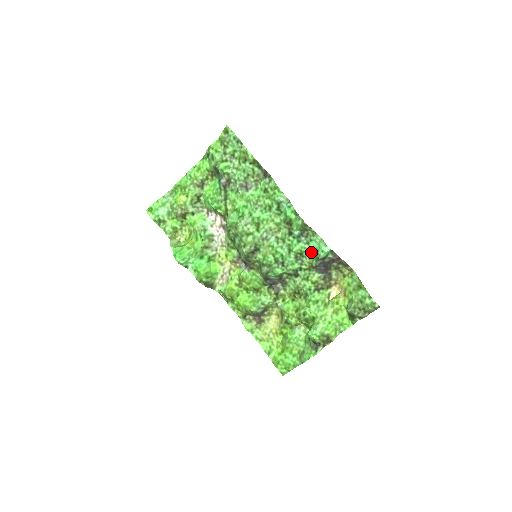
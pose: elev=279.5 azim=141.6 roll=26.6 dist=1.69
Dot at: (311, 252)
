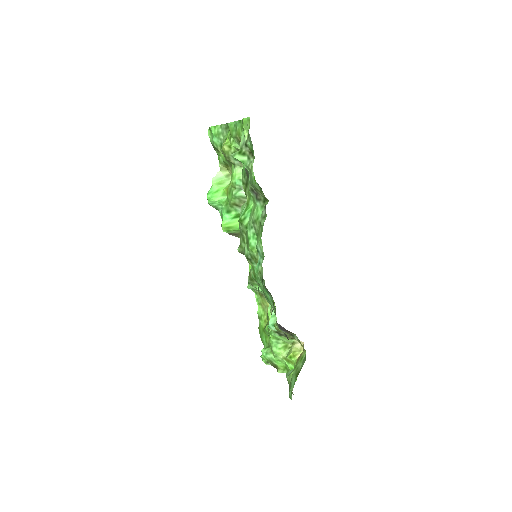
Dot at: (272, 311)
